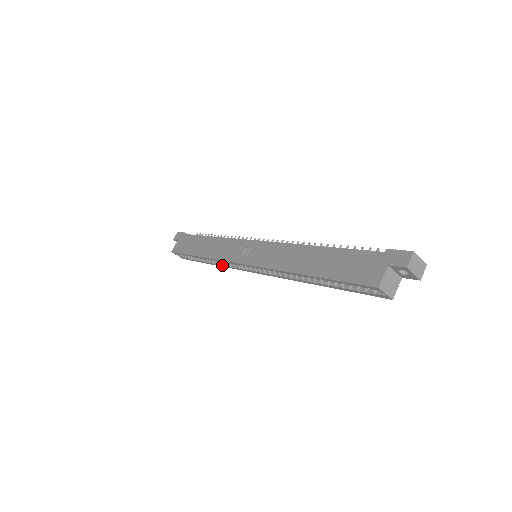
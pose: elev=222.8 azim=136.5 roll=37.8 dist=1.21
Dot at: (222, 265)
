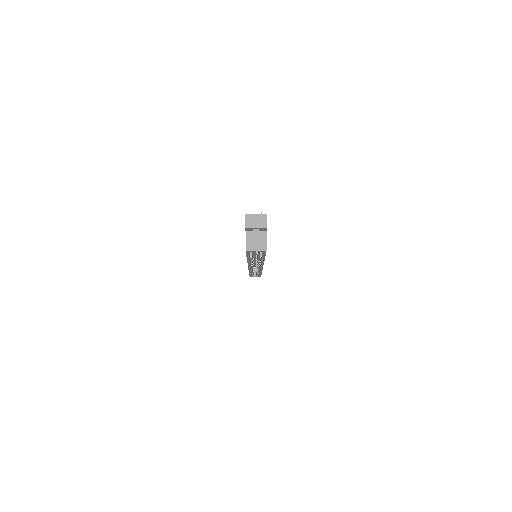
Dot at: (259, 271)
